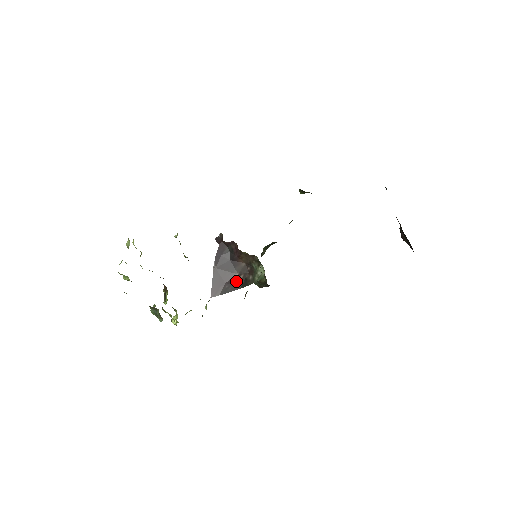
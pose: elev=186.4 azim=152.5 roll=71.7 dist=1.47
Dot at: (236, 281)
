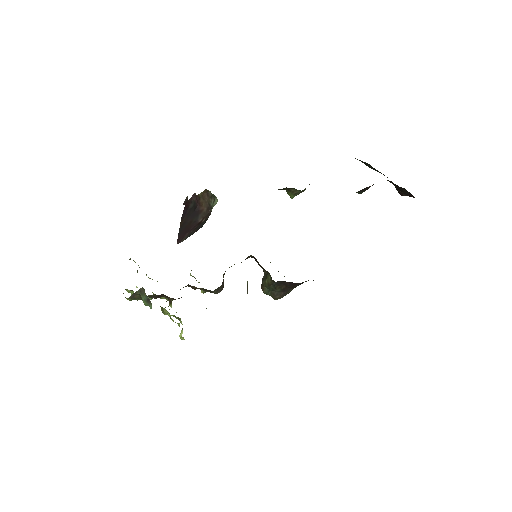
Dot at: (199, 225)
